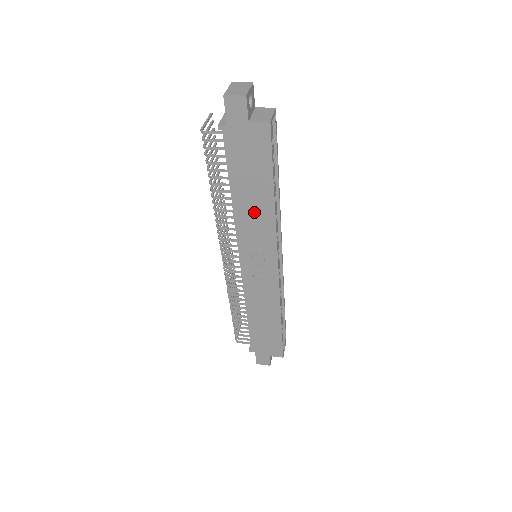
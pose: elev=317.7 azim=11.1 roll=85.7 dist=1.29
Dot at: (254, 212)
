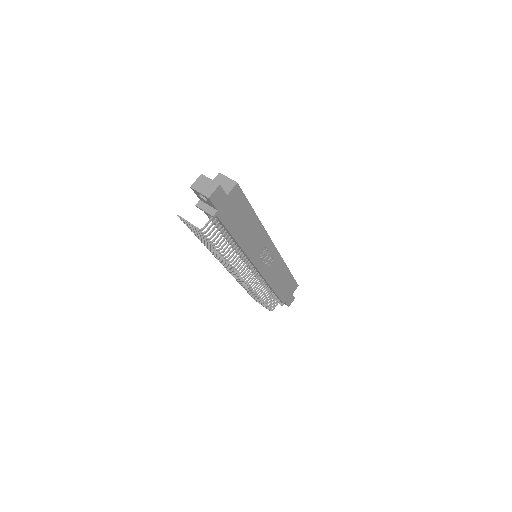
Dot at: (251, 235)
